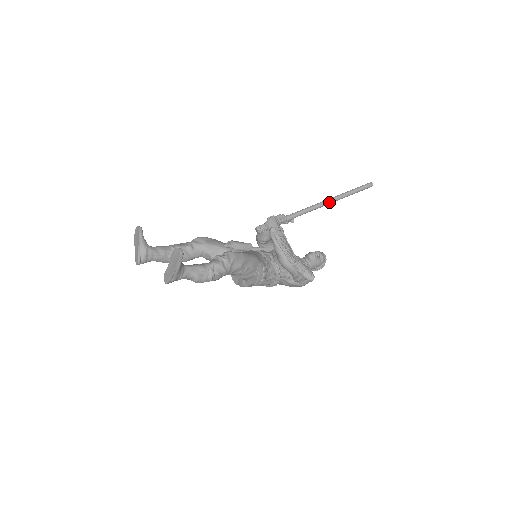
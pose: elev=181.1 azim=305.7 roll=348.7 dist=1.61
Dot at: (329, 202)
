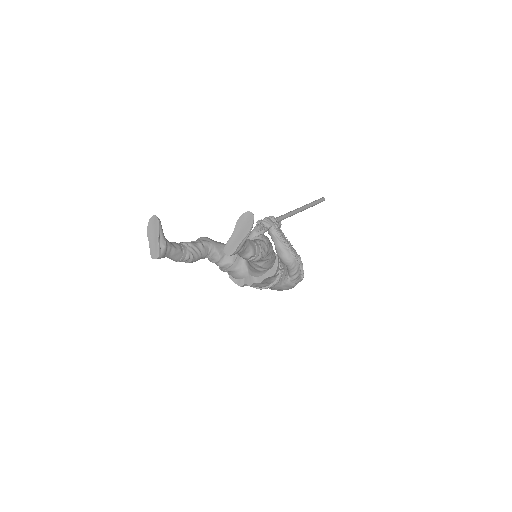
Dot at: (302, 209)
